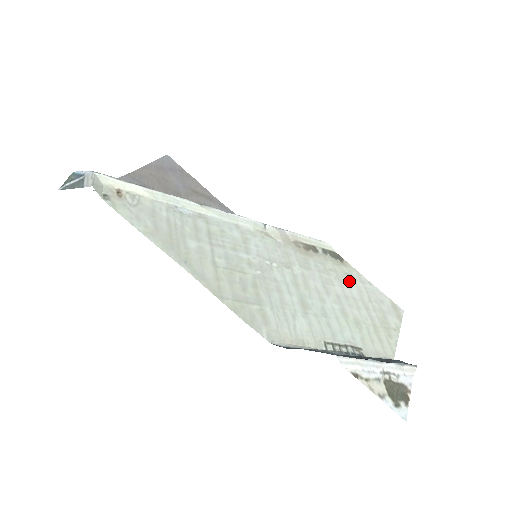
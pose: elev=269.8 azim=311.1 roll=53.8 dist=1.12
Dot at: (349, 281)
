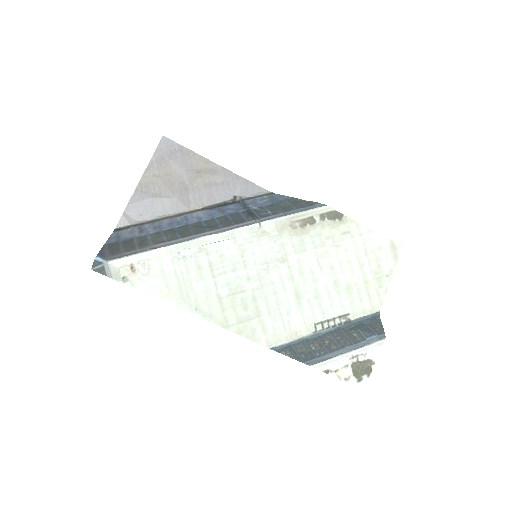
Dot at: (346, 241)
